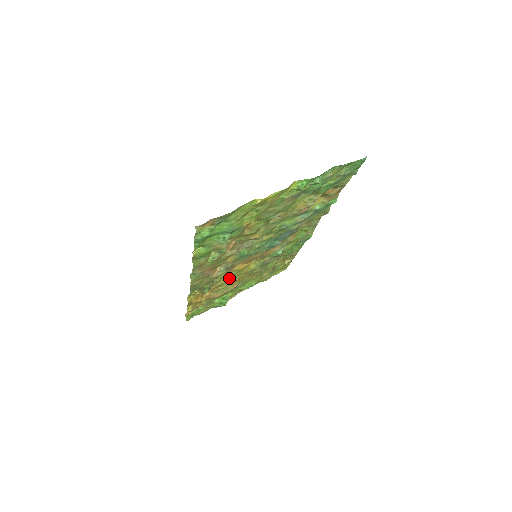
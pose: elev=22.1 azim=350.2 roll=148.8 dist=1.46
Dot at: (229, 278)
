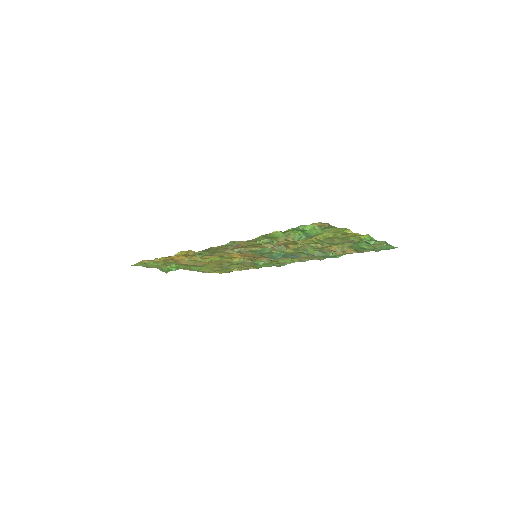
Dot at: (216, 257)
